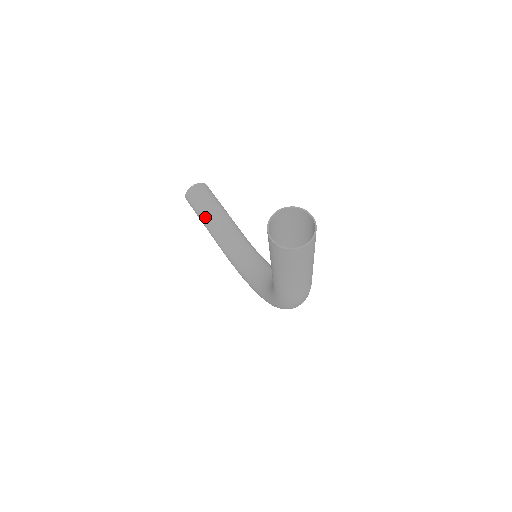
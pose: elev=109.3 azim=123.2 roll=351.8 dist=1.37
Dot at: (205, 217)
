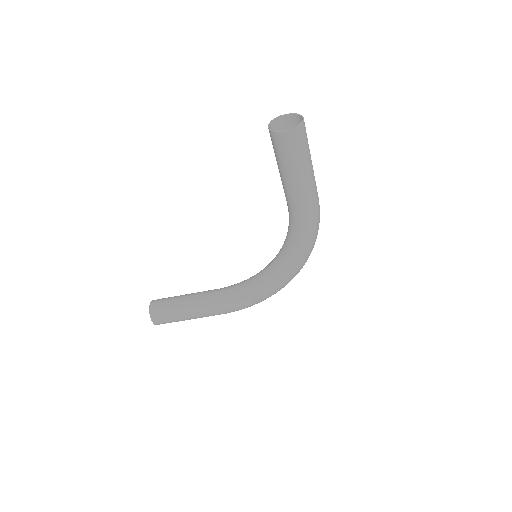
Dot at: (184, 308)
